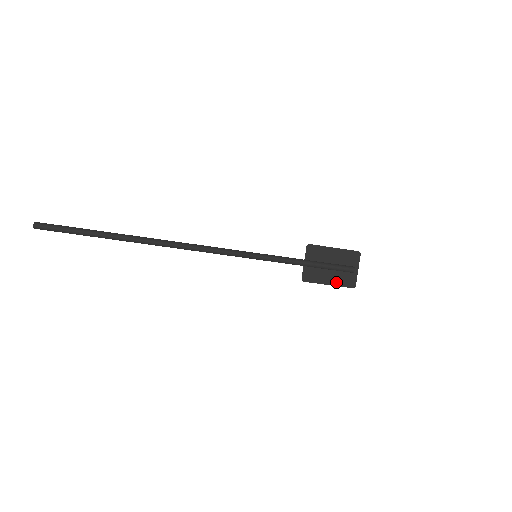
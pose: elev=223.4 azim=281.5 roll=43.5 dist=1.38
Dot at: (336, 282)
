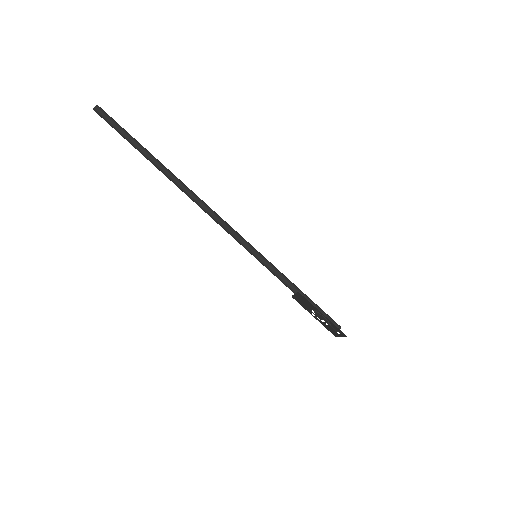
Dot at: (328, 320)
